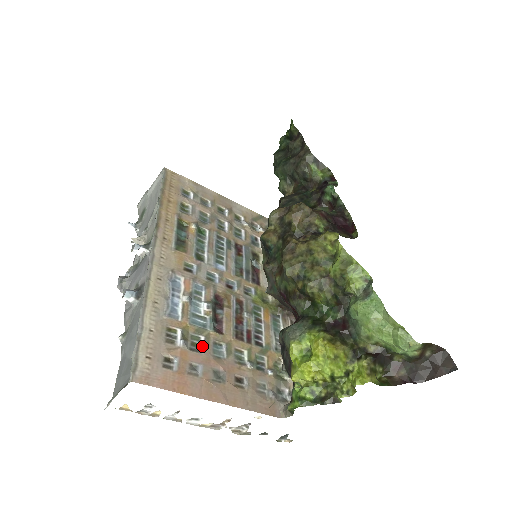
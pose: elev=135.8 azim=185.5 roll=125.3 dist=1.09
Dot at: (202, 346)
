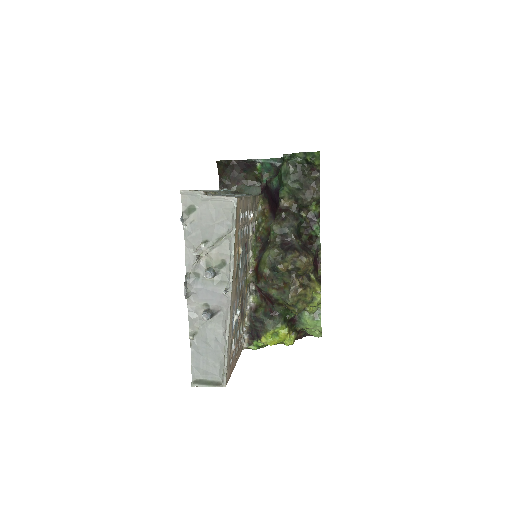
Dot at: occluded
